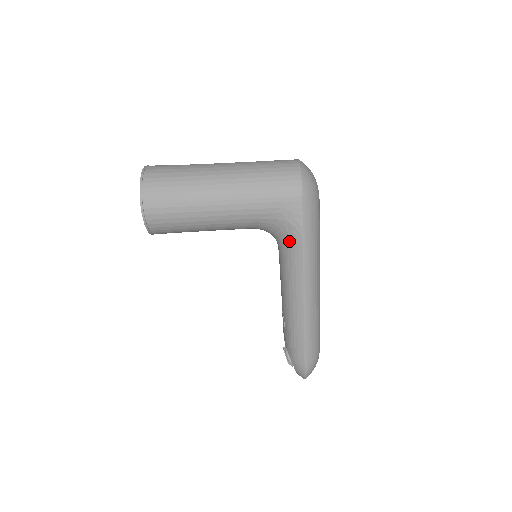
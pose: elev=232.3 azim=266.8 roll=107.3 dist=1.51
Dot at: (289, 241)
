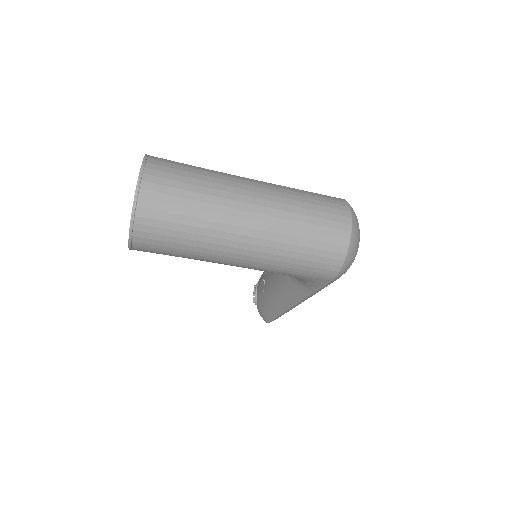
Dot at: (298, 282)
